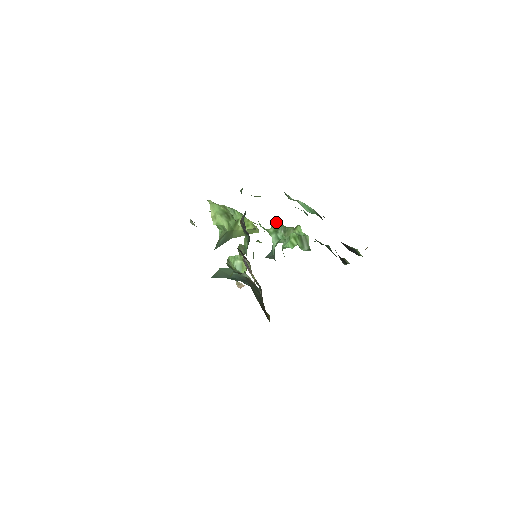
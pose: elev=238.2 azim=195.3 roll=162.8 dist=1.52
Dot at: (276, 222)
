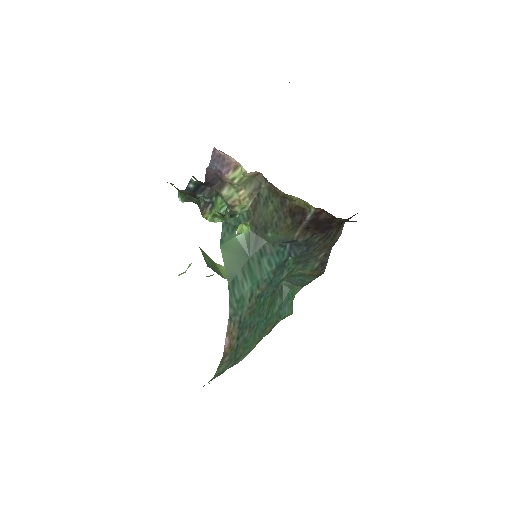
Dot at: occluded
